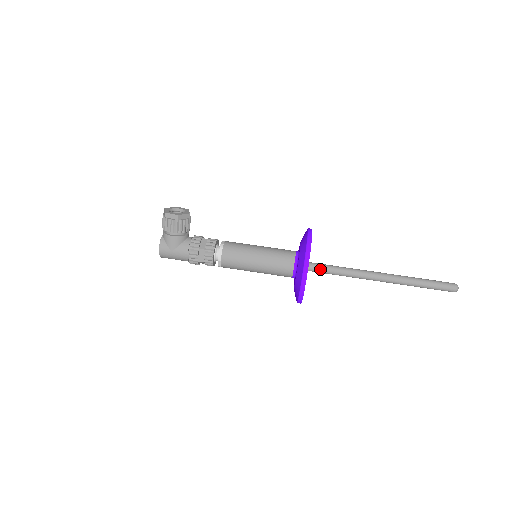
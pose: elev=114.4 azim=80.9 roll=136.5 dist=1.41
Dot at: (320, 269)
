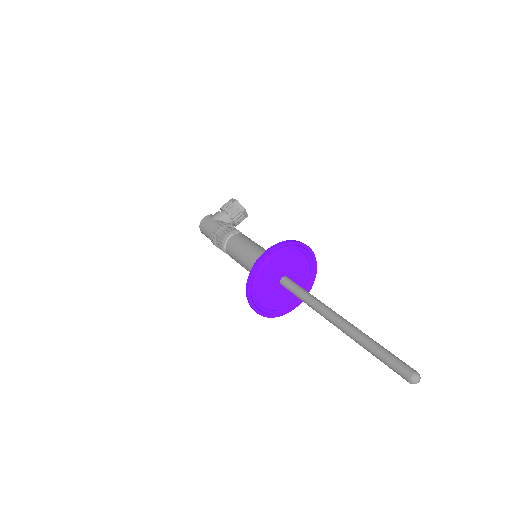
Dot at: (292, 284)
